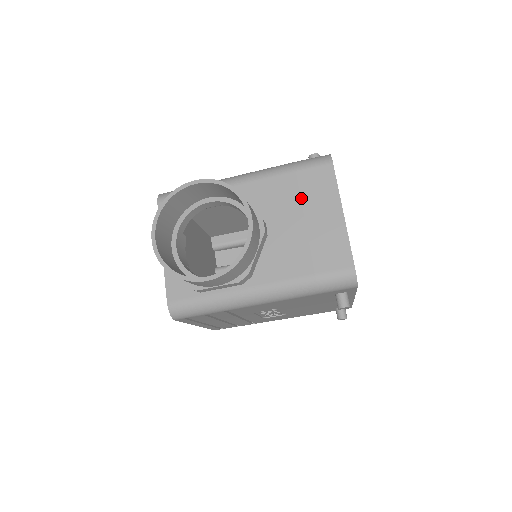
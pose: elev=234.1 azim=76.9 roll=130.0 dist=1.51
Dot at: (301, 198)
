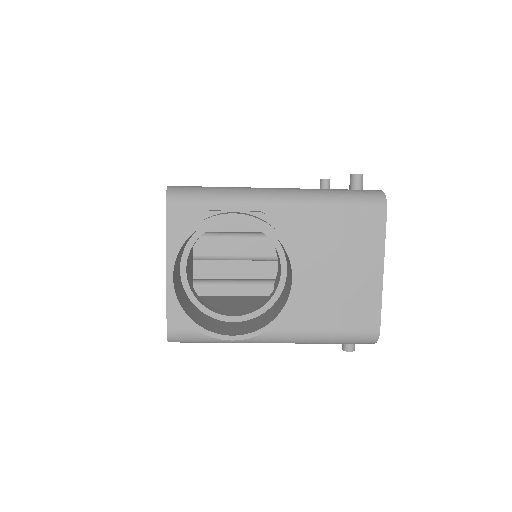
Dot at: (343, 243)
